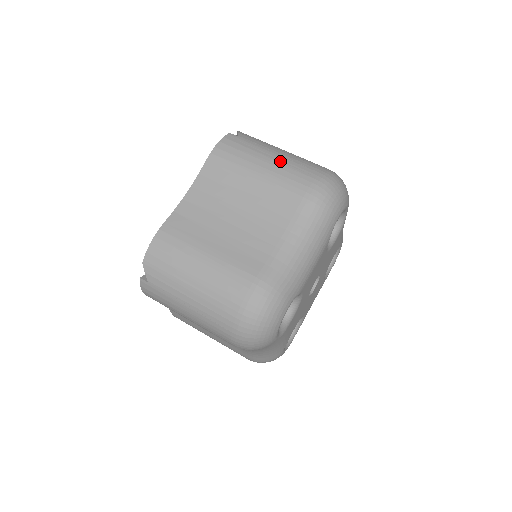
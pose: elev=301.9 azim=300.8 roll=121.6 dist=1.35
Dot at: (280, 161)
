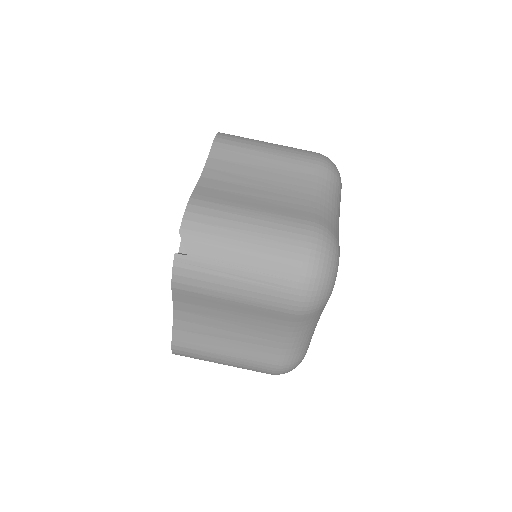
Dot at: (250, 282)
